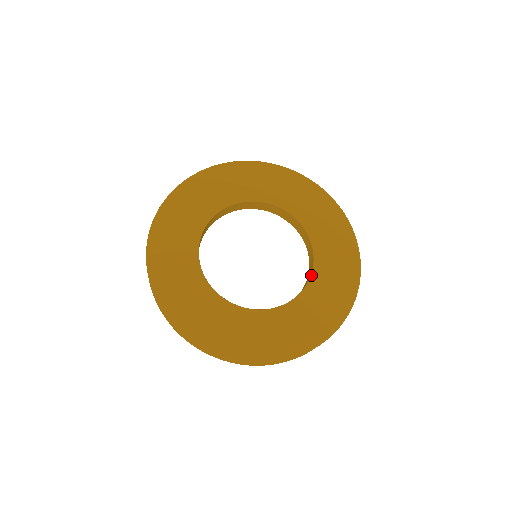
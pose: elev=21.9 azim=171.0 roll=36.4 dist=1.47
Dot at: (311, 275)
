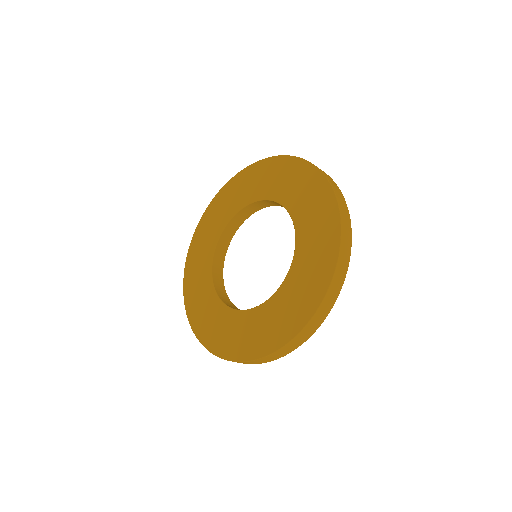
Dot at: (266, 301)
